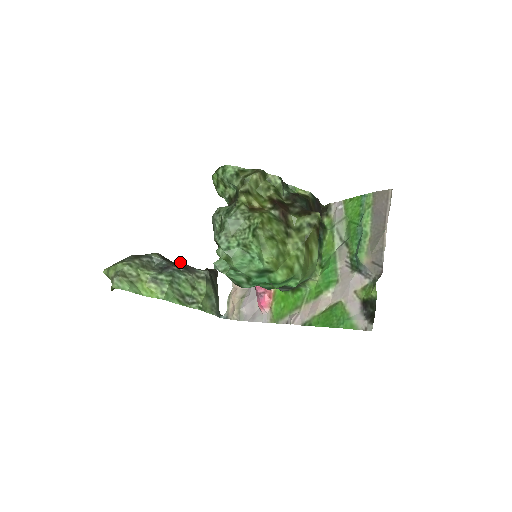
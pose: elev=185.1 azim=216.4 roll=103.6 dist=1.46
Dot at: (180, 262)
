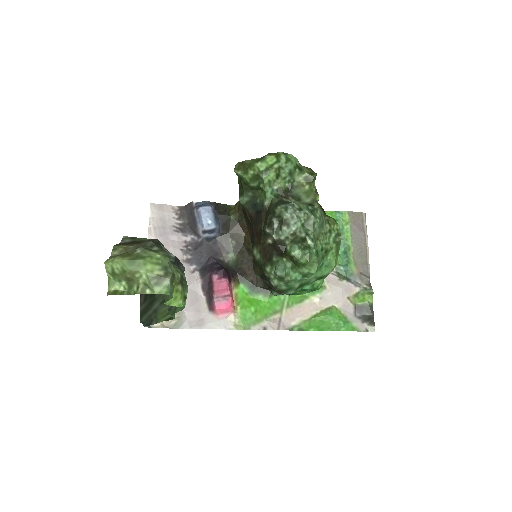
Dot at: occluded
